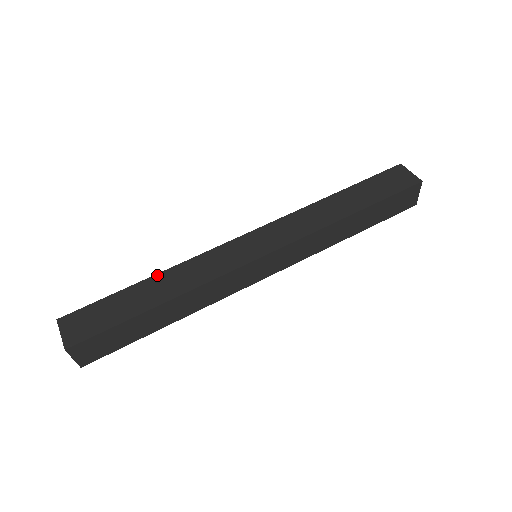
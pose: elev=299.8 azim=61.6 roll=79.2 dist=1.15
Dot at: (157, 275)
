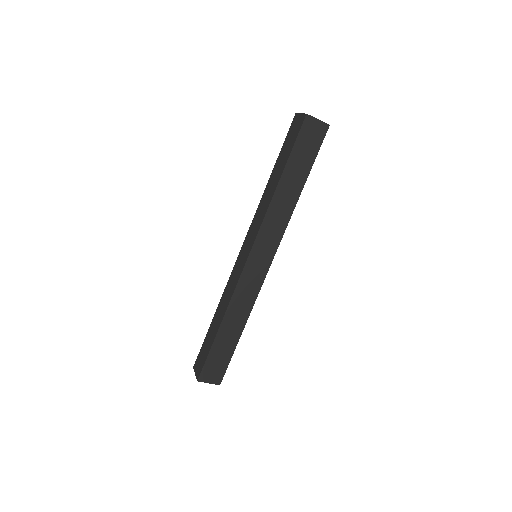
Dot at: (223, 321)
